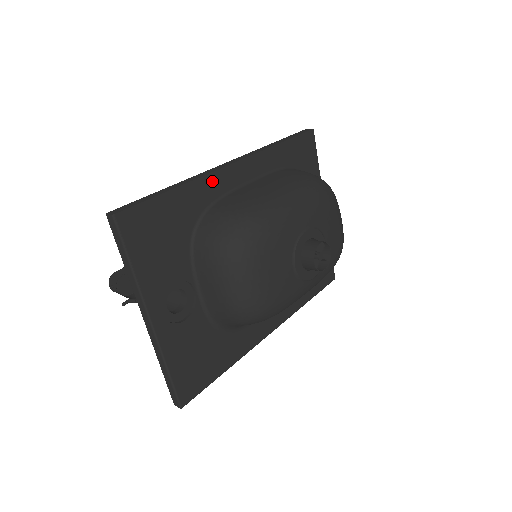
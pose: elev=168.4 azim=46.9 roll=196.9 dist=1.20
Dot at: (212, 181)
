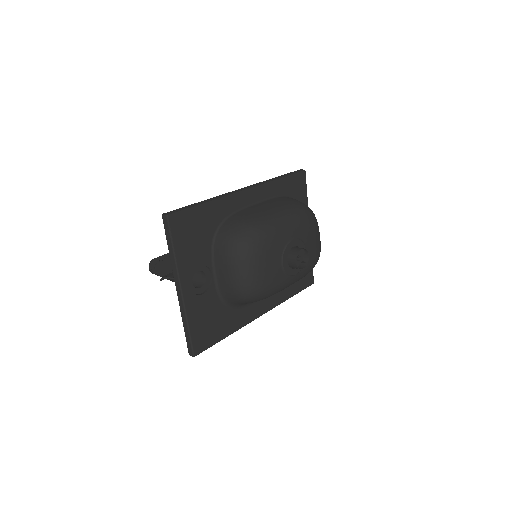
Dot at: (231, 200)
